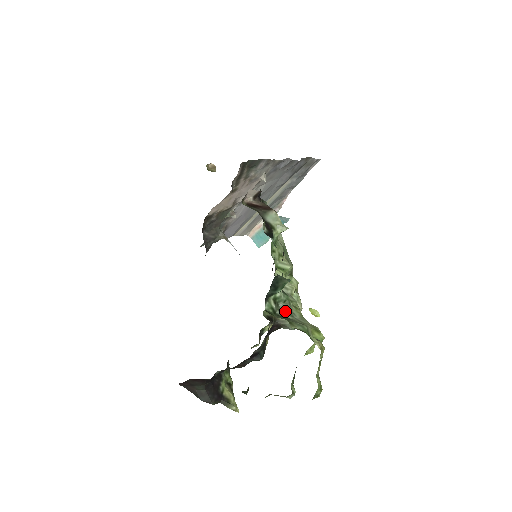
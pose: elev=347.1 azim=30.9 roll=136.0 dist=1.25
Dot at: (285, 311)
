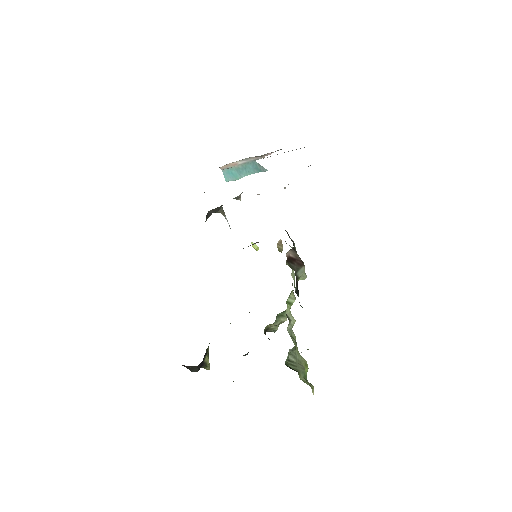
Dot at: (292, 354)
